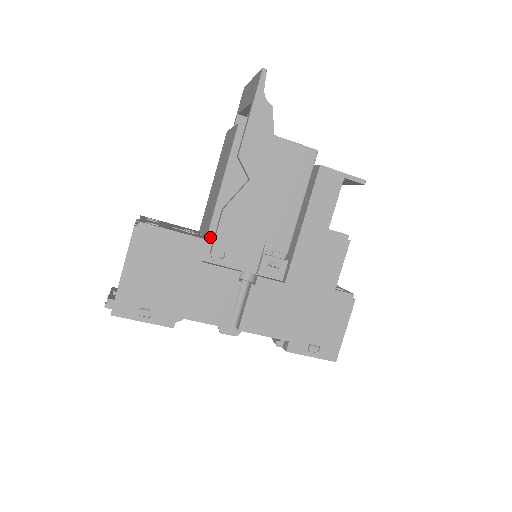
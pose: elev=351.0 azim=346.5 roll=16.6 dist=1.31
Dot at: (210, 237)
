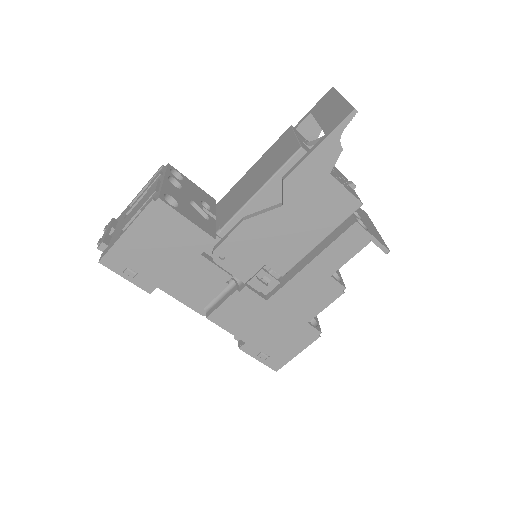
Dot at: (220, 234)
